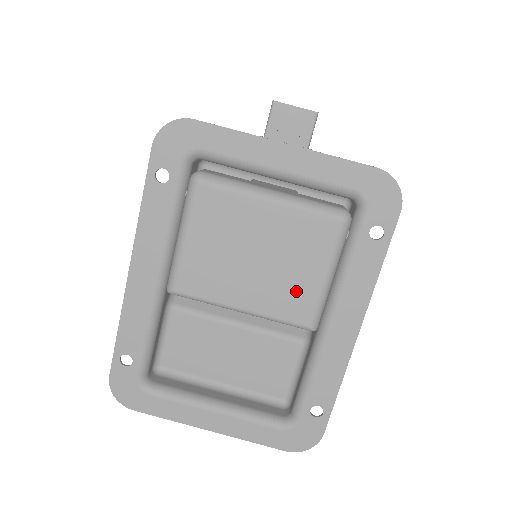
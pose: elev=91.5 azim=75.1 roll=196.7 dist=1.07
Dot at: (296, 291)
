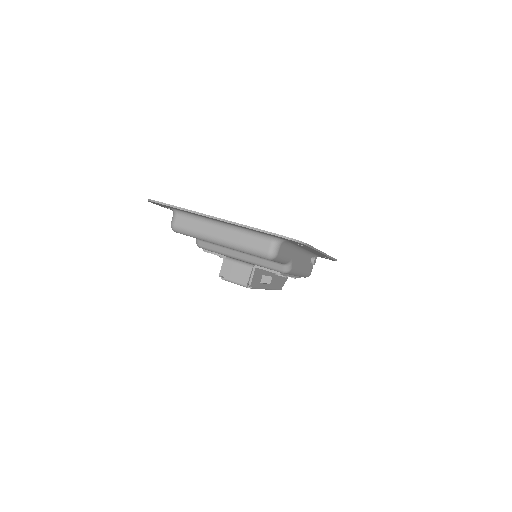
Dot at: occluded
